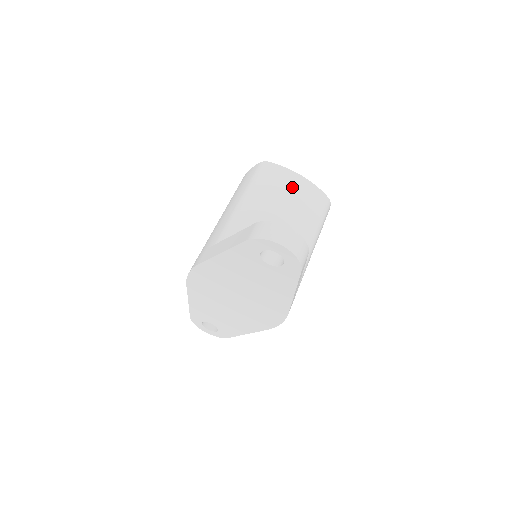
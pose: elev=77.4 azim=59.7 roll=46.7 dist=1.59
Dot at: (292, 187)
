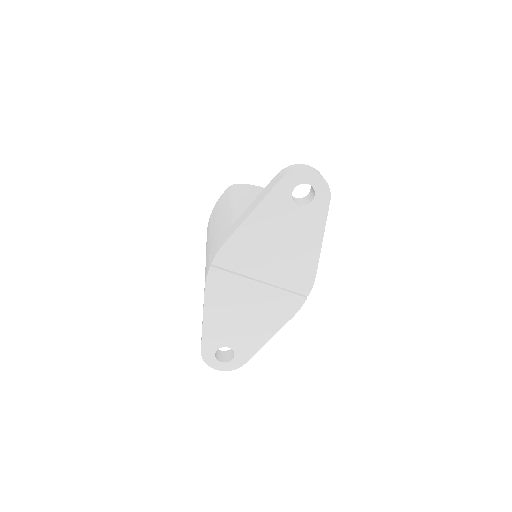
Dot at: occluded
